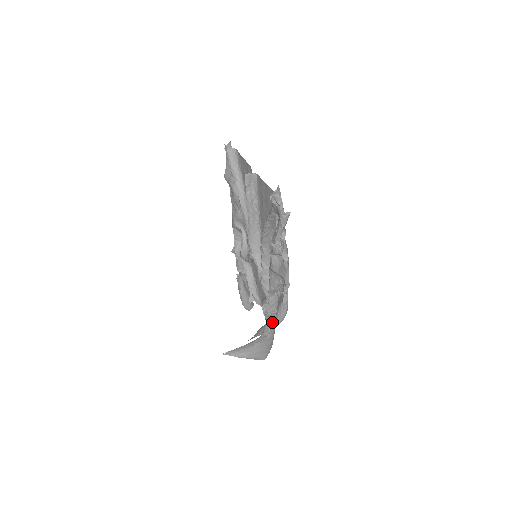
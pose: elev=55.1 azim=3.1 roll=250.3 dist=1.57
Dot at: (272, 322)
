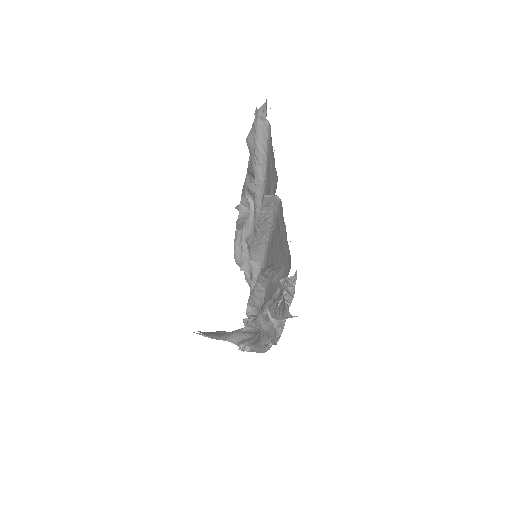
Dot at: (249, 346)
